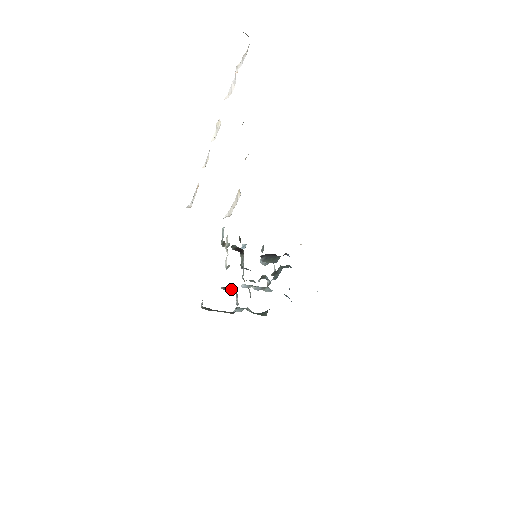
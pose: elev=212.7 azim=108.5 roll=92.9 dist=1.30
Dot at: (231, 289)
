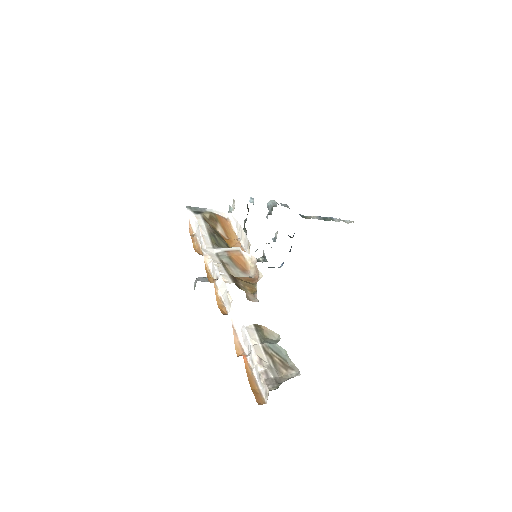
Dot at: occluded
